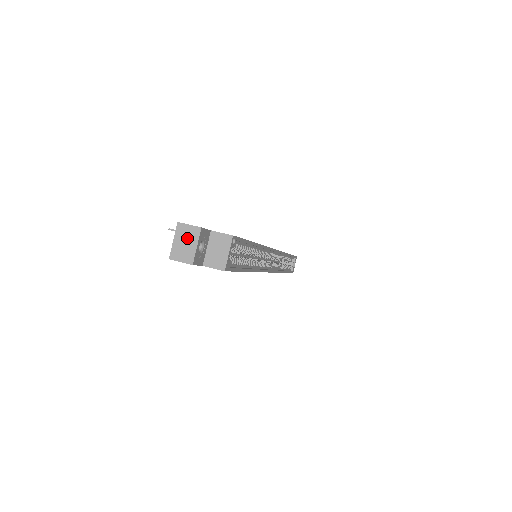
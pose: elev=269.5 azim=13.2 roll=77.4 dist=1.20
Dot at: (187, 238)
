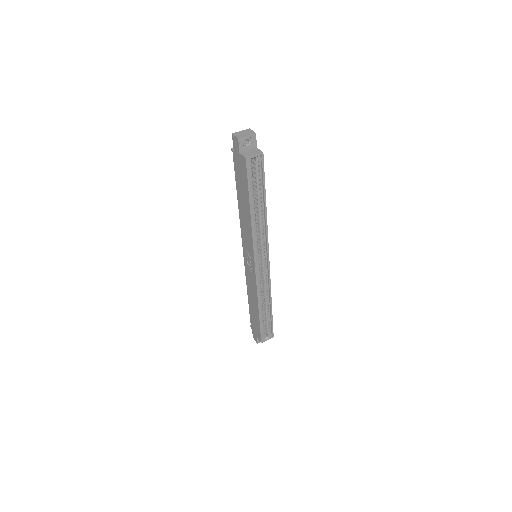
Dot at: (247, 133)
